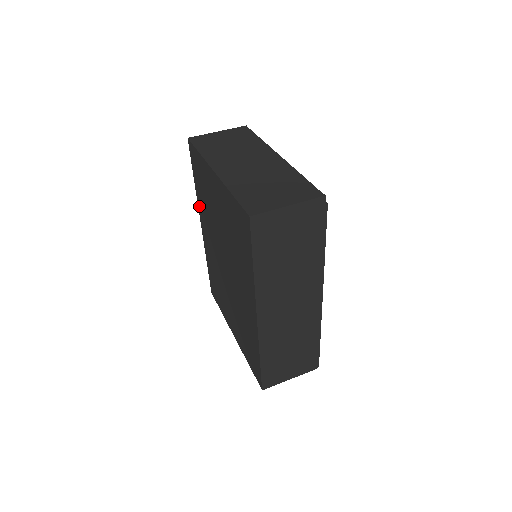
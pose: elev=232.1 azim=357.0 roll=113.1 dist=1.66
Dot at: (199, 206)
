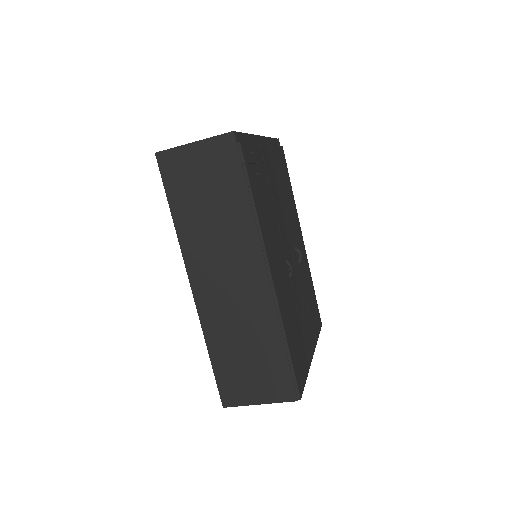
Dot at: occluded
